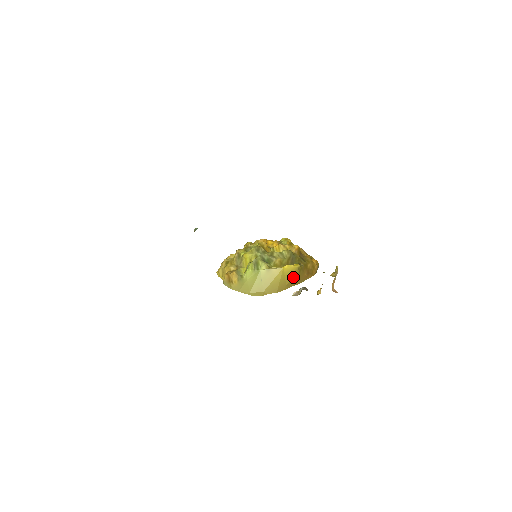
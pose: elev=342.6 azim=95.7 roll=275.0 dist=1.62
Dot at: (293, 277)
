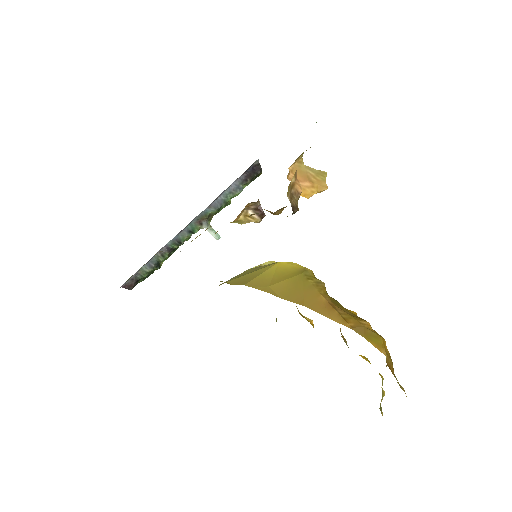
Dot at: (289, 279)
